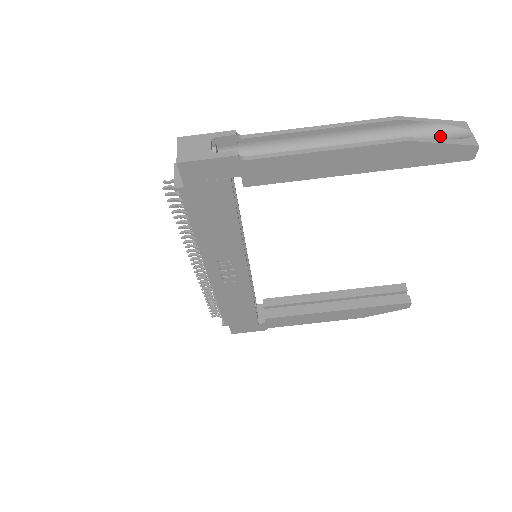
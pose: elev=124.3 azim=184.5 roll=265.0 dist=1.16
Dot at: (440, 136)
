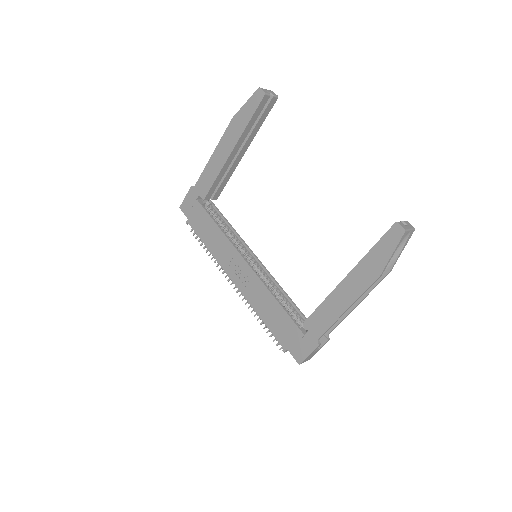
Dot at: occluded
